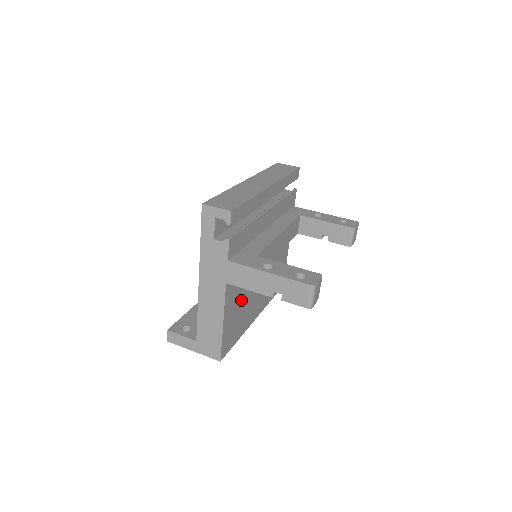
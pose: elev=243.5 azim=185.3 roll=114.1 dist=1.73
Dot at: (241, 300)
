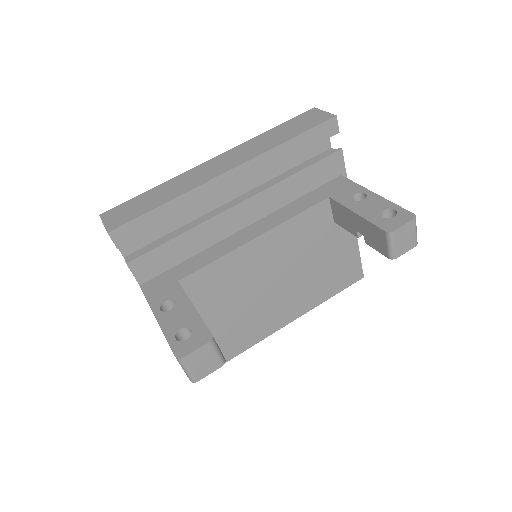
Dot at: (218, 316)
